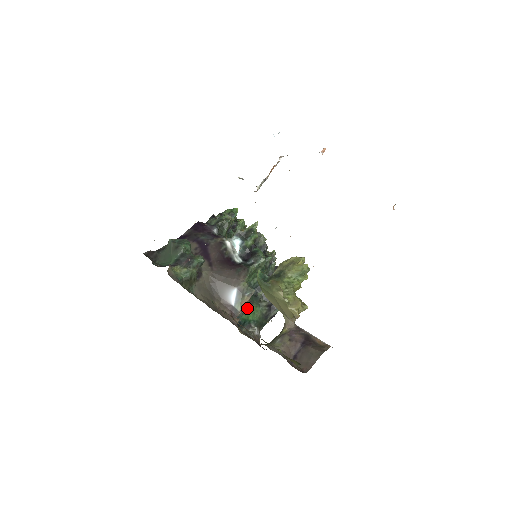
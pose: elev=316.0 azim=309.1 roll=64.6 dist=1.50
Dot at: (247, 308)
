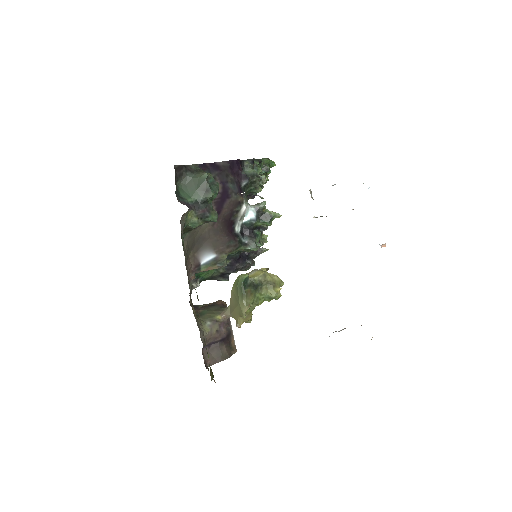
Dot at: occluded
